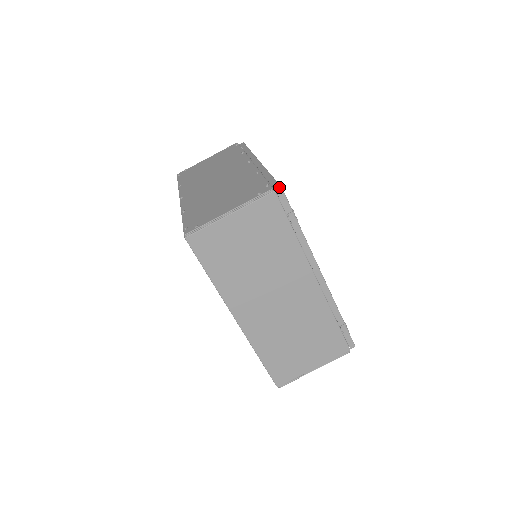
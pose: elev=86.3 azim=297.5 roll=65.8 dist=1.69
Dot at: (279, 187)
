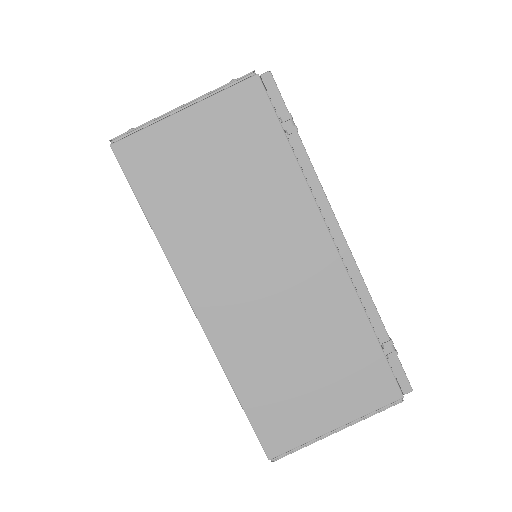
Dot at: (266, 72)
